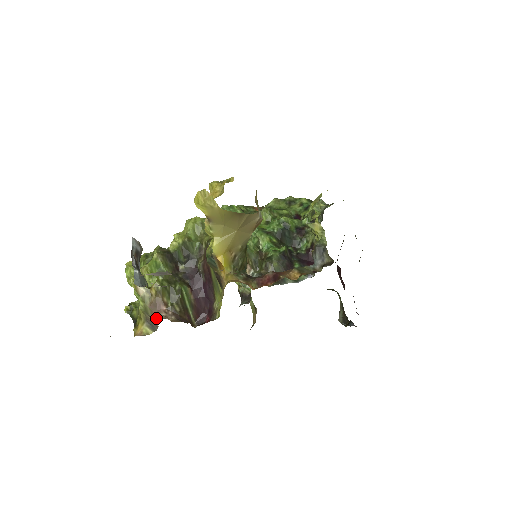
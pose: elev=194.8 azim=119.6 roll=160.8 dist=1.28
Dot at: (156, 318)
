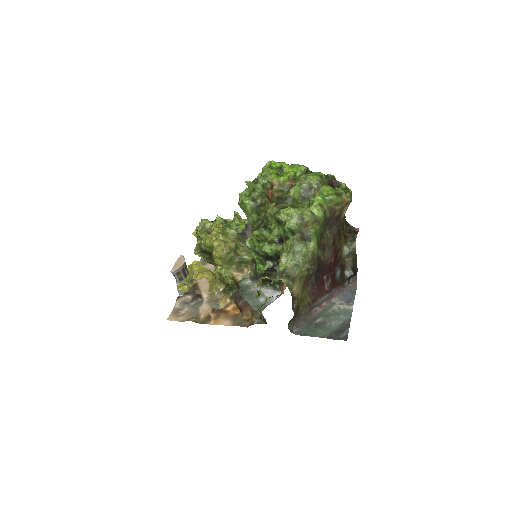
Dot at: (214, 267)
